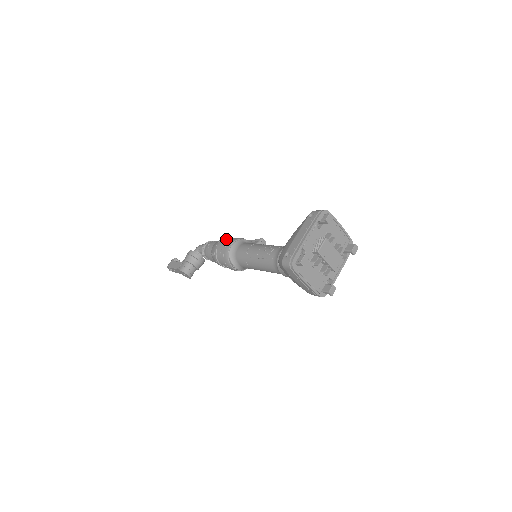
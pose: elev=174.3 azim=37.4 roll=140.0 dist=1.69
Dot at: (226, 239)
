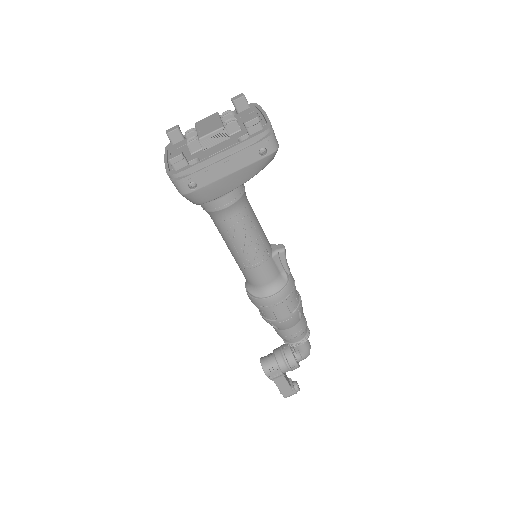
Dot at: occluded
